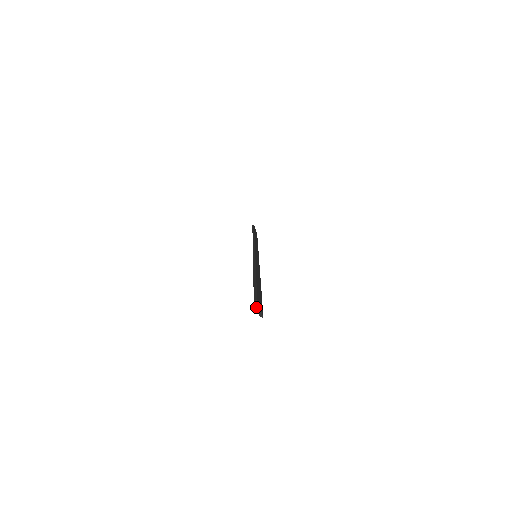
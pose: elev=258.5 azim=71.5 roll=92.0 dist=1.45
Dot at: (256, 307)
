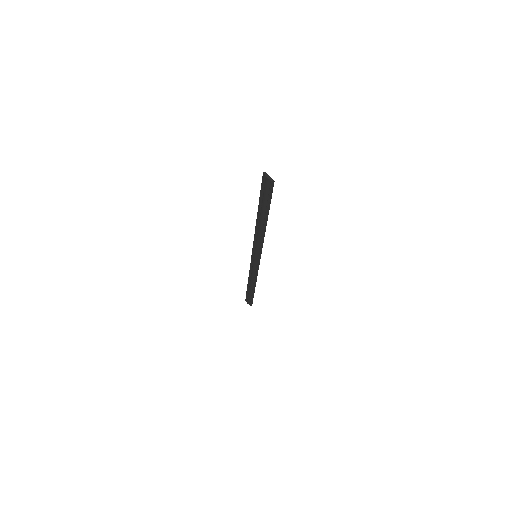
Dot at: (266, 176)
